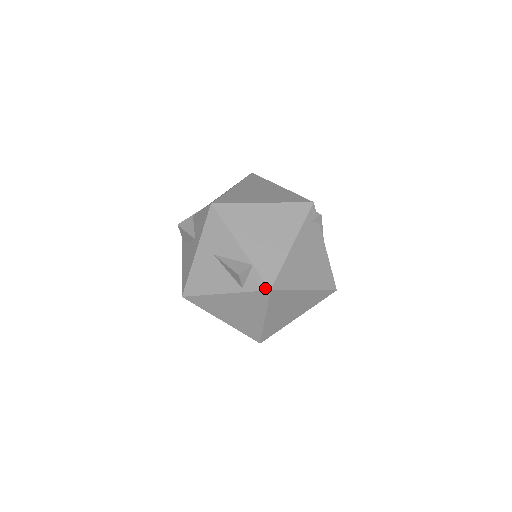
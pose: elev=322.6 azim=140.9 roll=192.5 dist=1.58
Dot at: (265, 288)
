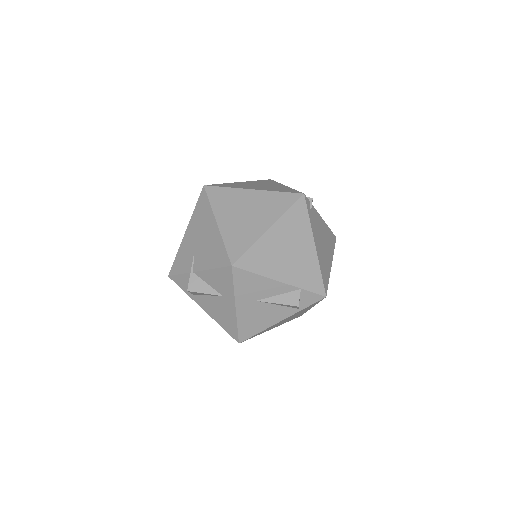
Dot at: (321, 298)
